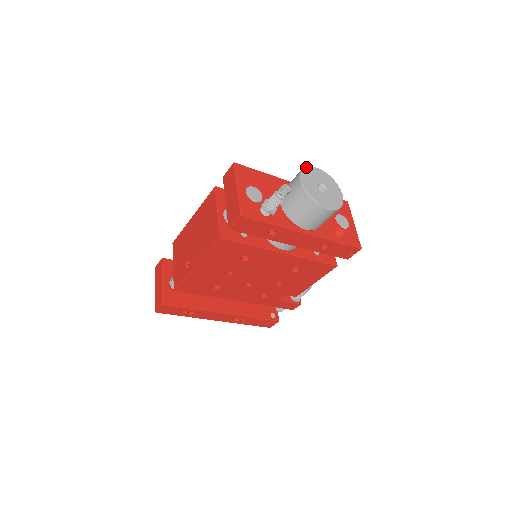
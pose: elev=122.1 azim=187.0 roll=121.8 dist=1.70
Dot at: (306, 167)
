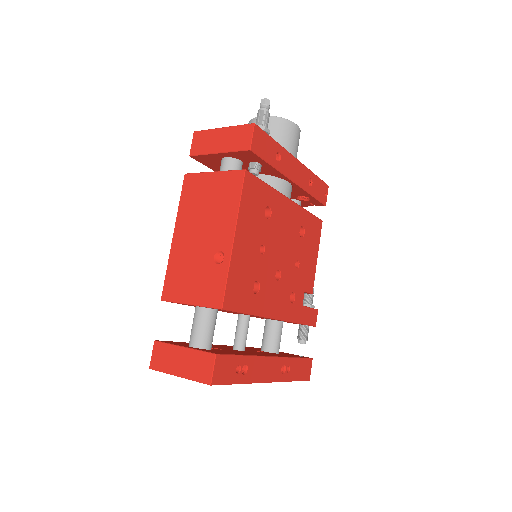
Dot at: occluded
